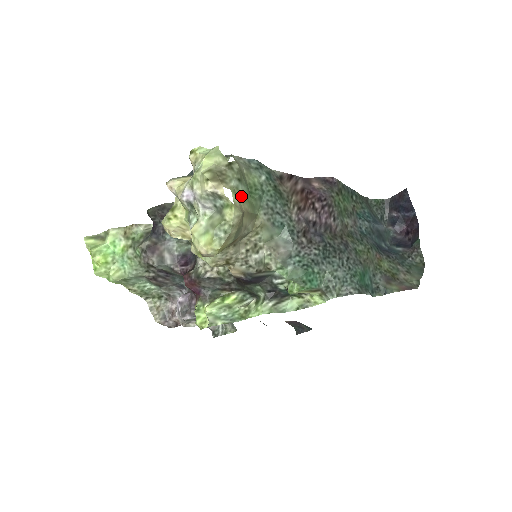
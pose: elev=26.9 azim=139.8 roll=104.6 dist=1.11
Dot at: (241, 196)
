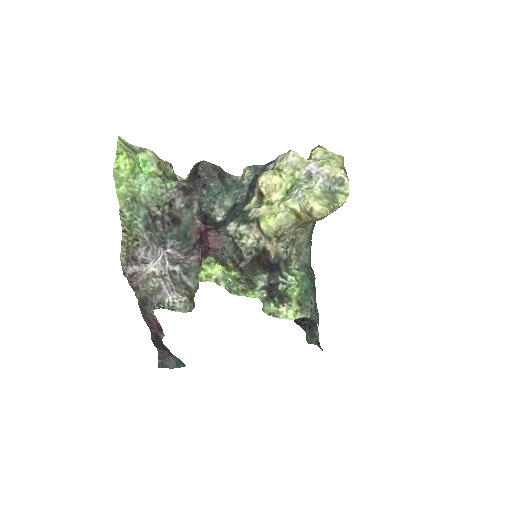
Dot at: occluded
